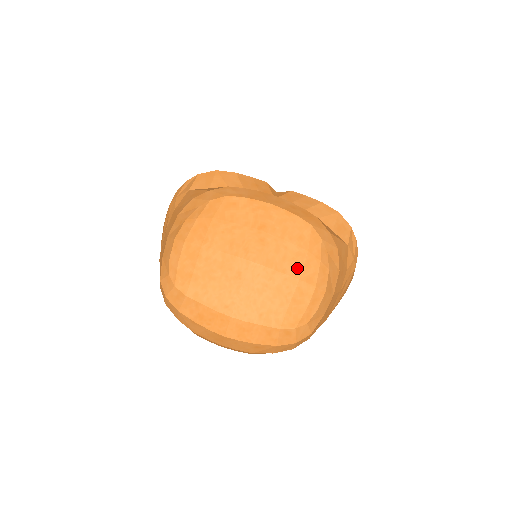
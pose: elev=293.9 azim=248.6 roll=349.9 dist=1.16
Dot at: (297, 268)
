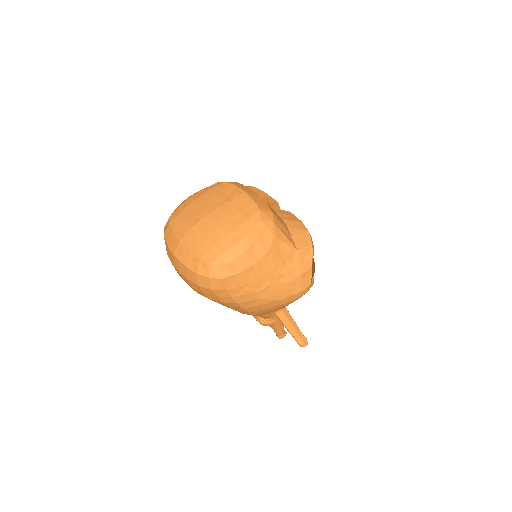
Dot at: (232, 228)
